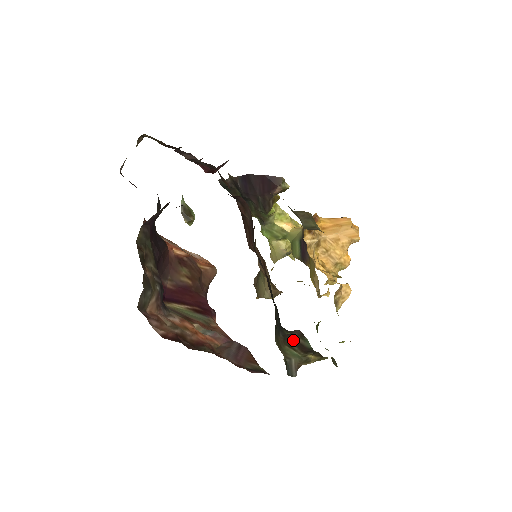
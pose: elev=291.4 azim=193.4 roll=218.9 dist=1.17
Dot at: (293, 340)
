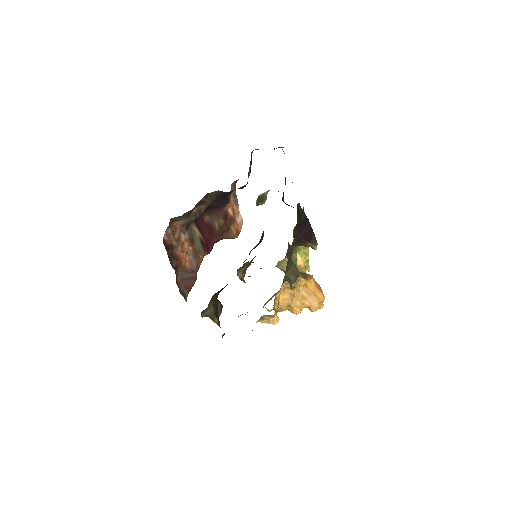
Dot at: (217, 305)
